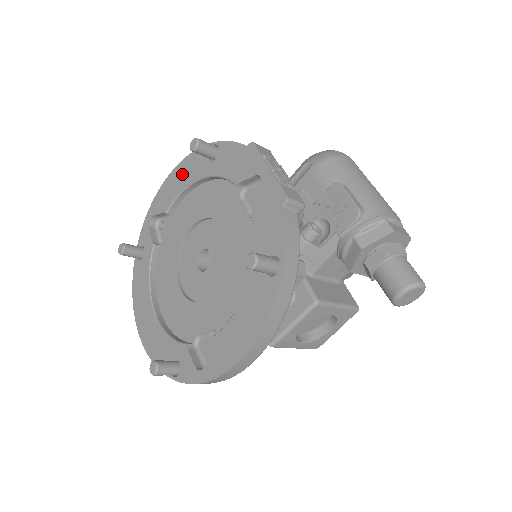
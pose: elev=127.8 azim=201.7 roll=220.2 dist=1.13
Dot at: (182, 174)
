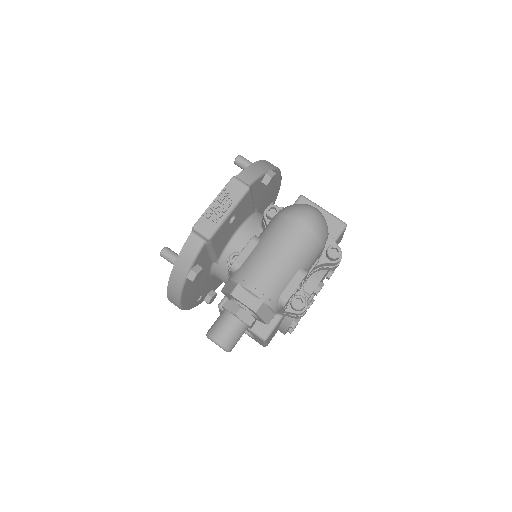
Dot at: occluded
